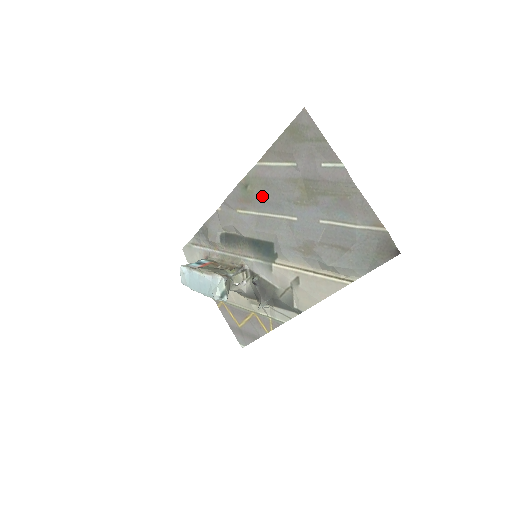
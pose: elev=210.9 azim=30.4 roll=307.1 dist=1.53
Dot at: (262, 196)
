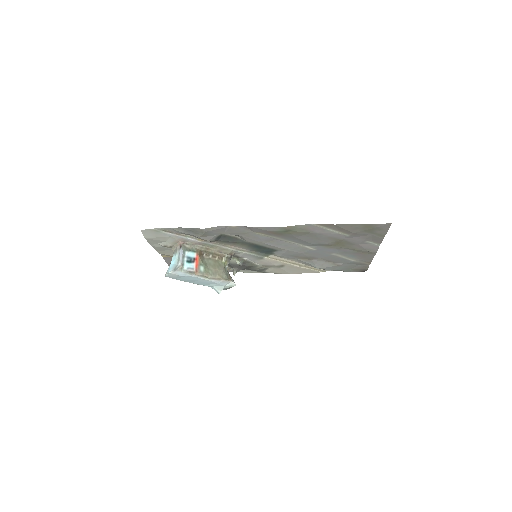
Dot at: (297, 237)
